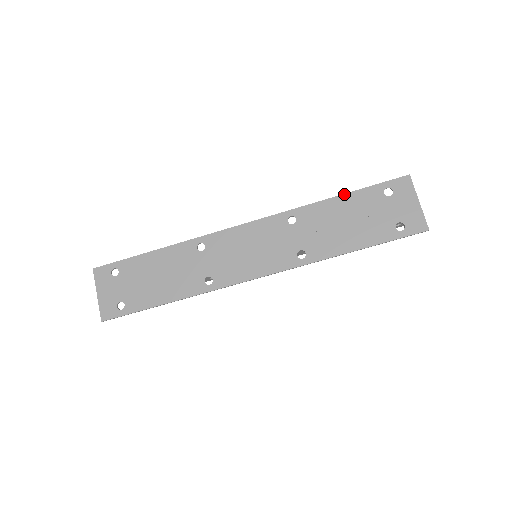
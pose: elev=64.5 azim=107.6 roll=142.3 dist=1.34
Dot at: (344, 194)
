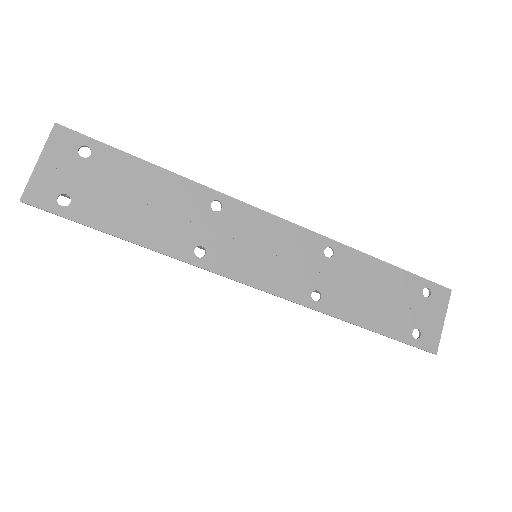
Dot at: (391, 264)
